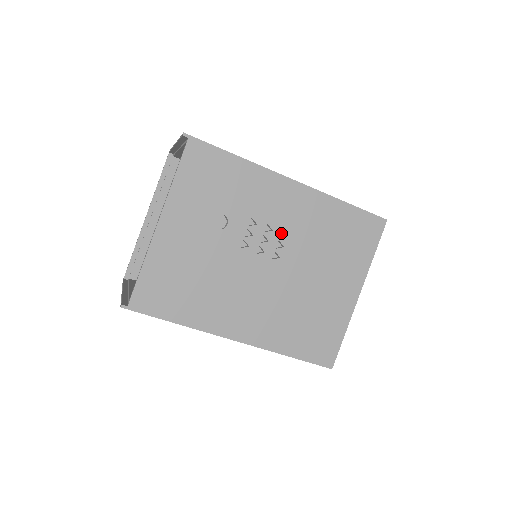
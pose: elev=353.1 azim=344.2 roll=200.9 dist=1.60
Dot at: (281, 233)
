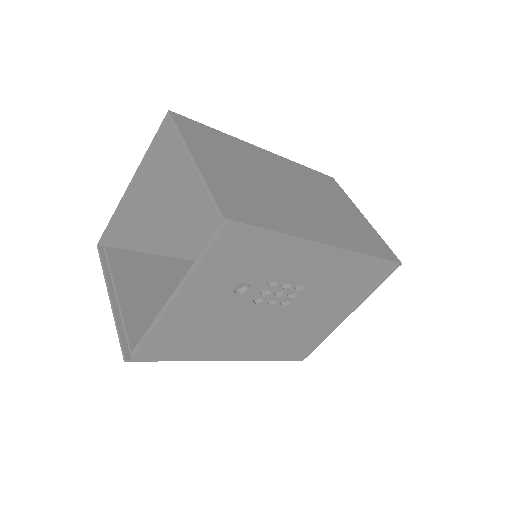
Dot at: occluded
